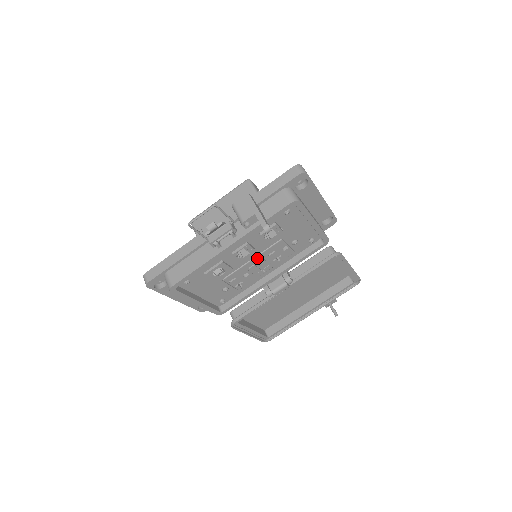
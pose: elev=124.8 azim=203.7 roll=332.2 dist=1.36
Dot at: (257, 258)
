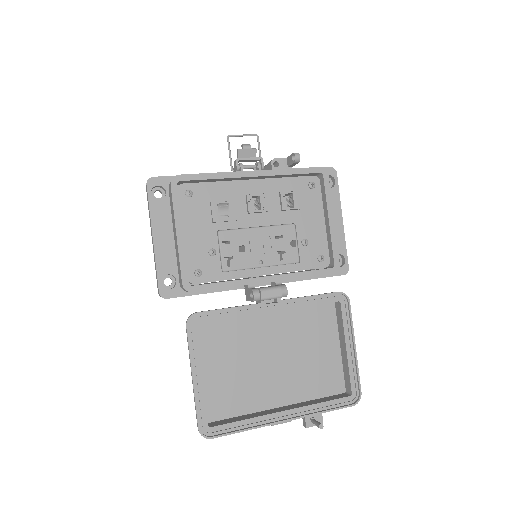
Dot at: (263, 230)
